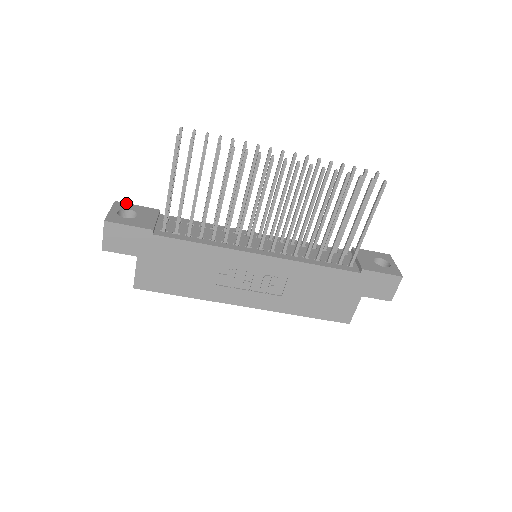
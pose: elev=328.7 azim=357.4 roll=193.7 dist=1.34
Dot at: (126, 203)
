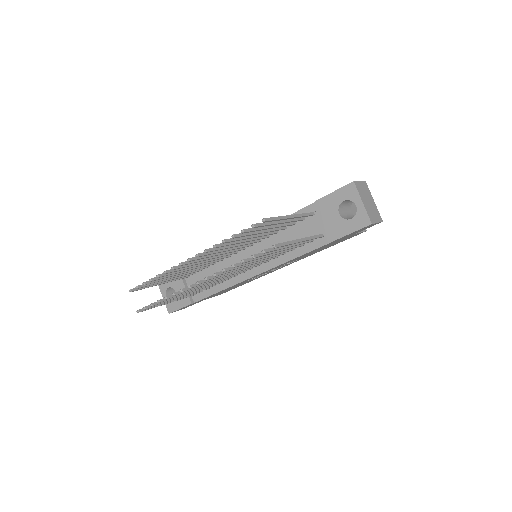
Dot at: occluded
